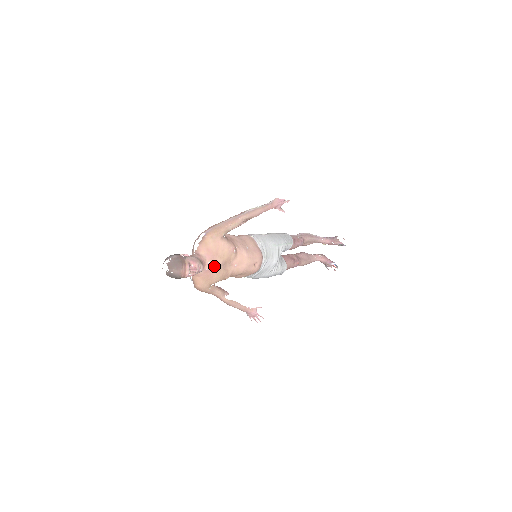
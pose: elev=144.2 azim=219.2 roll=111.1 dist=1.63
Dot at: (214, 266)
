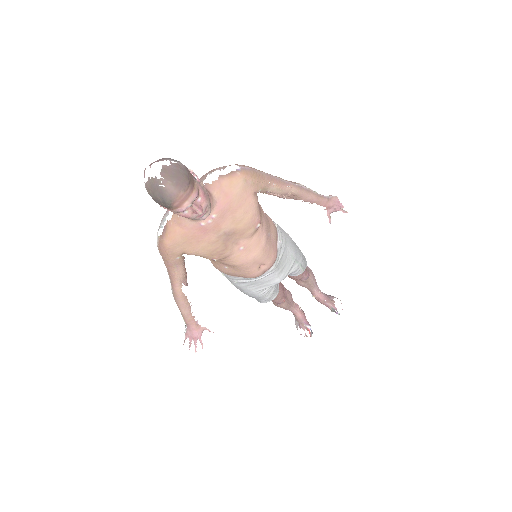
Dot at: (215, 227)
